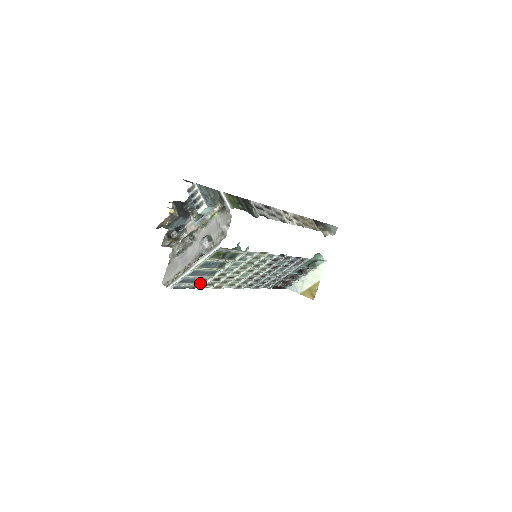
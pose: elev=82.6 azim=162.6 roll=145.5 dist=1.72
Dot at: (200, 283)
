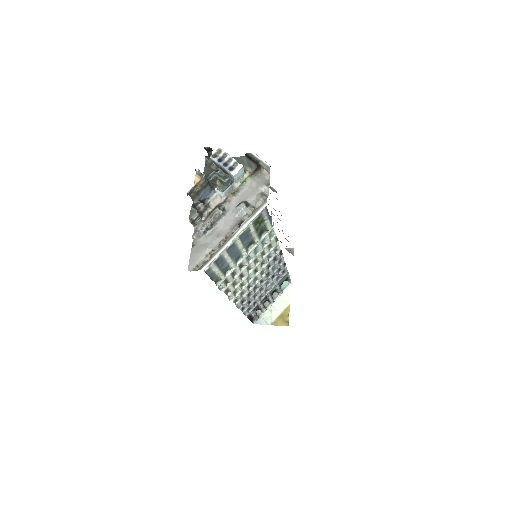
Dot at: (223, 274)
